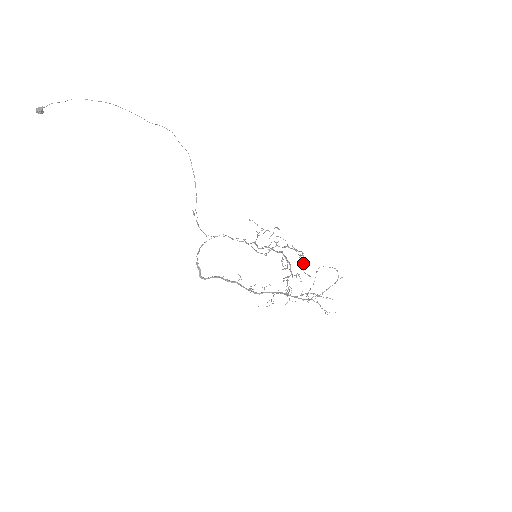
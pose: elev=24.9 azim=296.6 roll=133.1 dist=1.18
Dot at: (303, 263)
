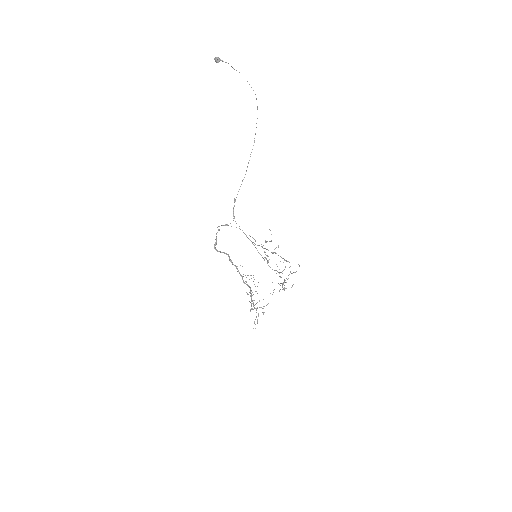
Dot at: occluded
